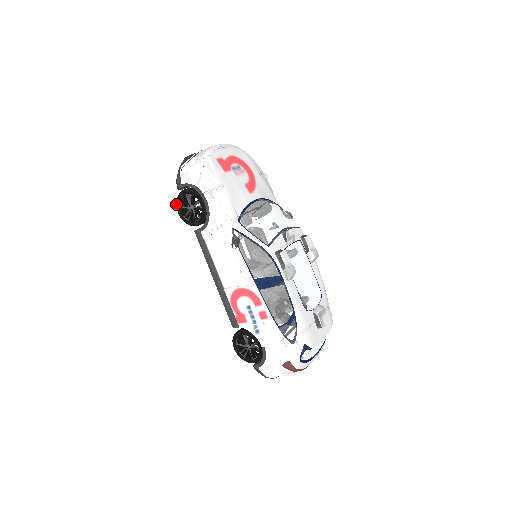
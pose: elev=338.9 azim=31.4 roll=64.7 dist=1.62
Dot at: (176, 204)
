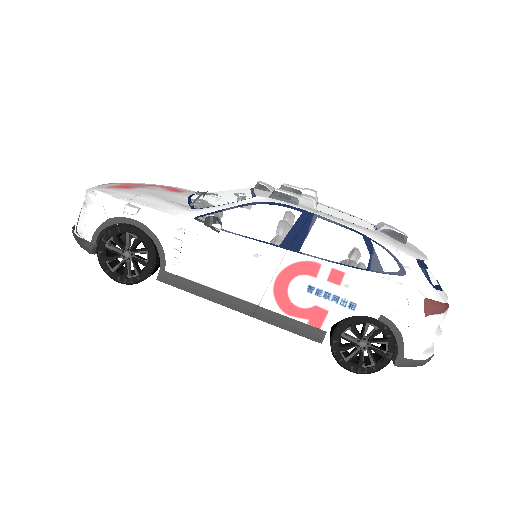
Dot at: occluded
